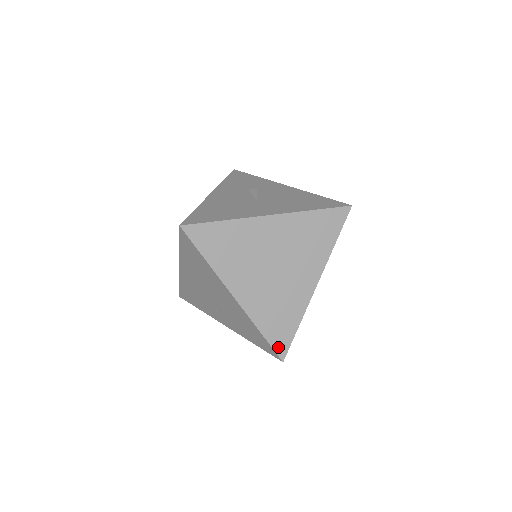
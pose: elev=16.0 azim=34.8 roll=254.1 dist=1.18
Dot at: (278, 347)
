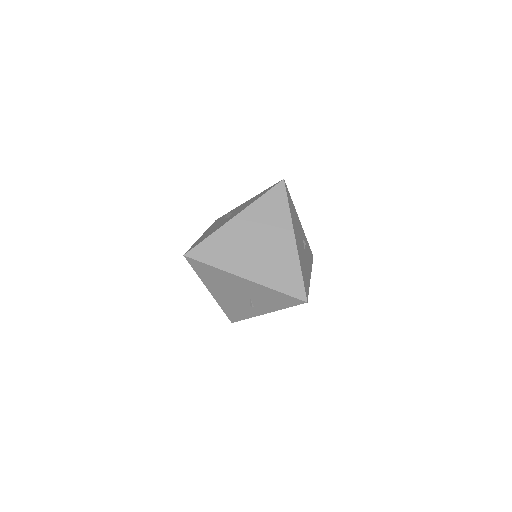
Dot at: (297, 294)
